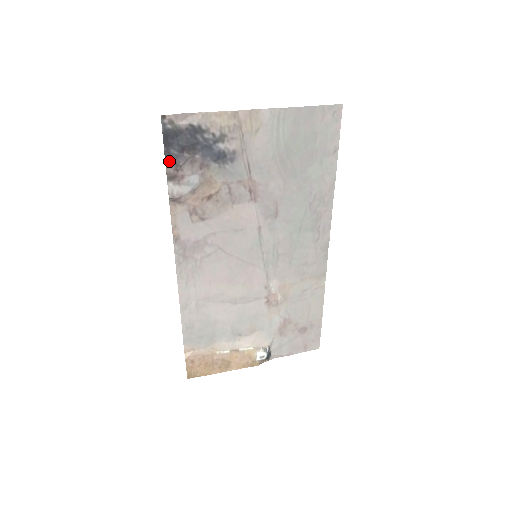
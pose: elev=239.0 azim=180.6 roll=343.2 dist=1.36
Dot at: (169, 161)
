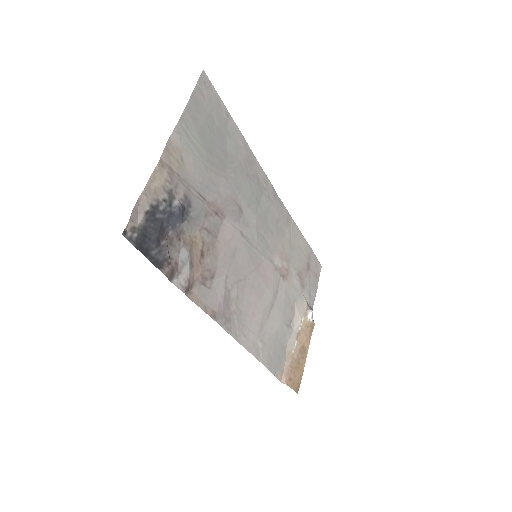
Dot at: (159, 264)
